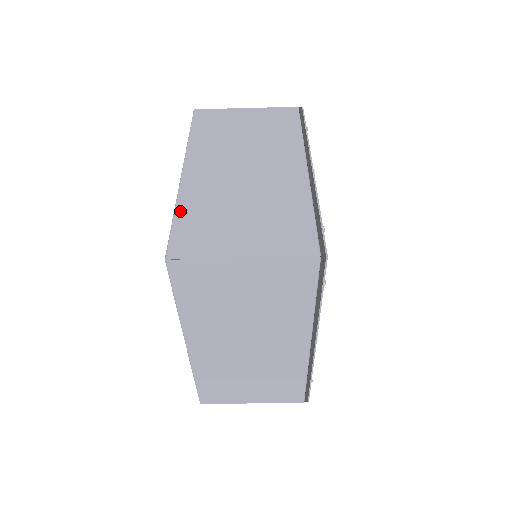
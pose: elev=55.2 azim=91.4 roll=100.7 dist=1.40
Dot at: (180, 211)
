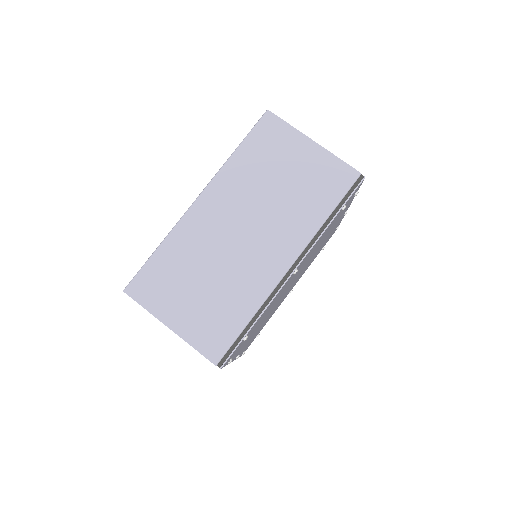
Dot at: occluded
